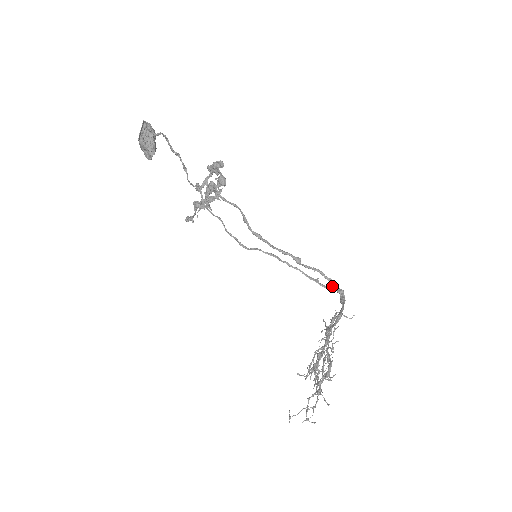
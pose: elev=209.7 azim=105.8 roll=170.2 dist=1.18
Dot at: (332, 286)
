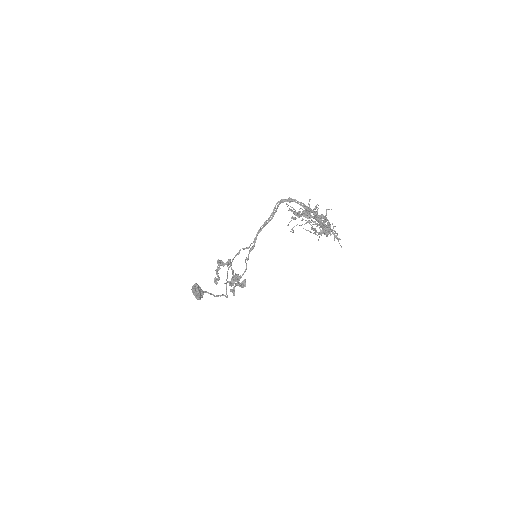
Dot at: (281, 202)
